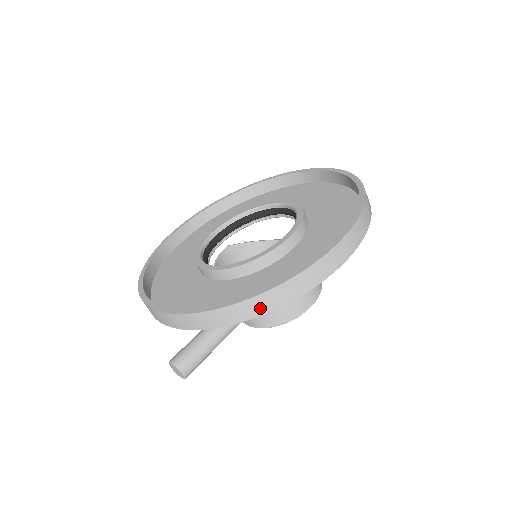
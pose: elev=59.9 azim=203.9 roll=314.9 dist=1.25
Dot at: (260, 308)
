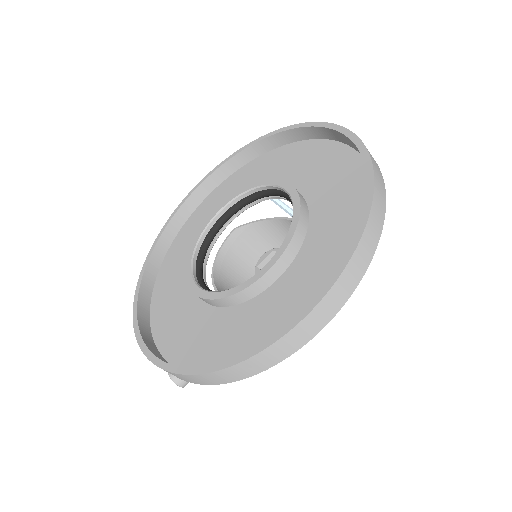
Dot at: (216, 380)
